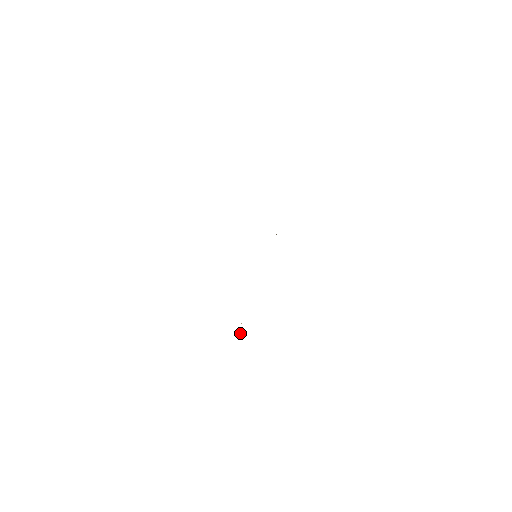
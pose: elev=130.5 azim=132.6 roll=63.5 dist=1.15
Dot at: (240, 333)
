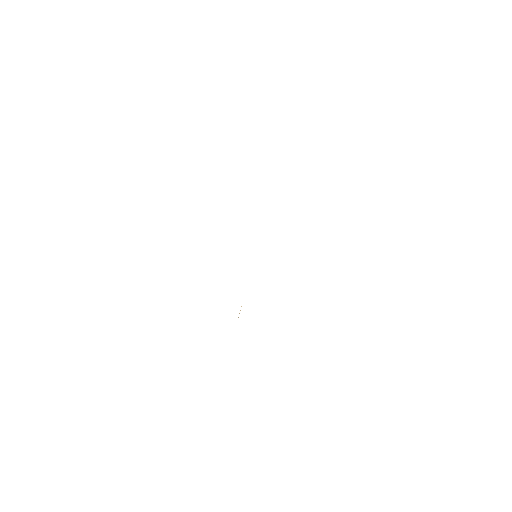
Dot at: occluded
